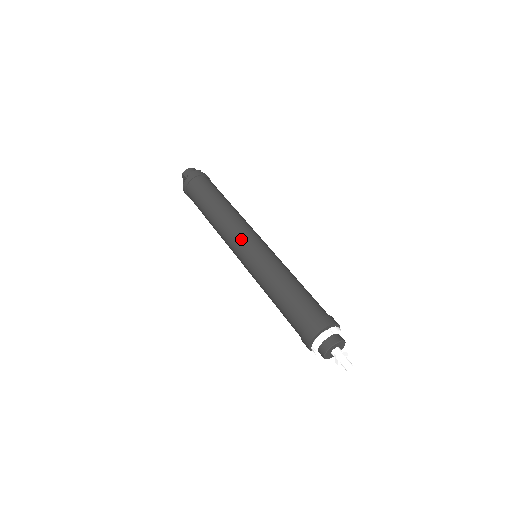
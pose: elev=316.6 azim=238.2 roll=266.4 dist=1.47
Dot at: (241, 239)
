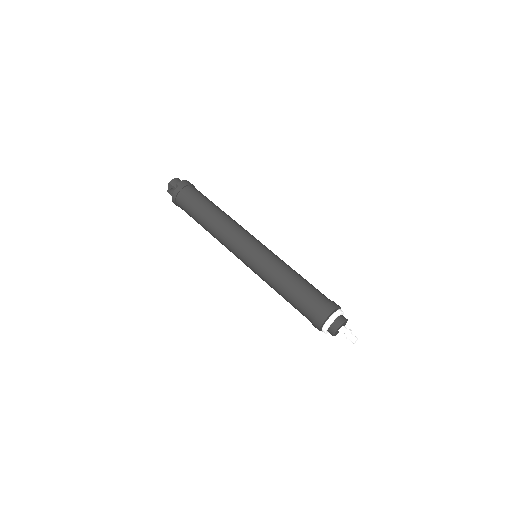
Dot at: (244, 241)
